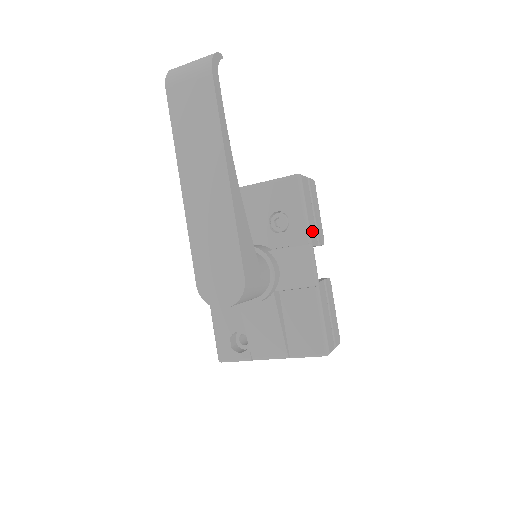
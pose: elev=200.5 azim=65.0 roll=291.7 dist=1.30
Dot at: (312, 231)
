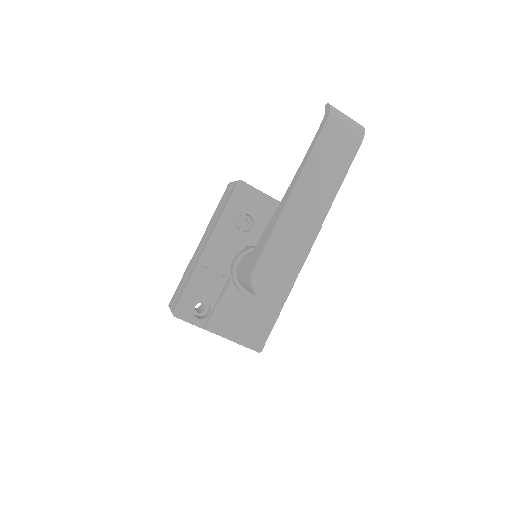
Dot at: occluded
